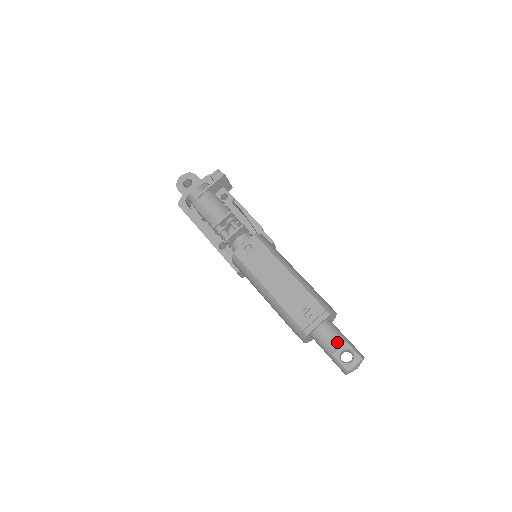
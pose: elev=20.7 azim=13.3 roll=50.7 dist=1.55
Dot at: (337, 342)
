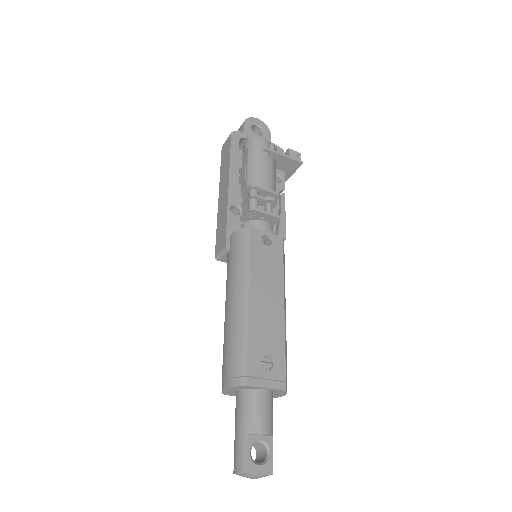
Dot at: (266, 427)
